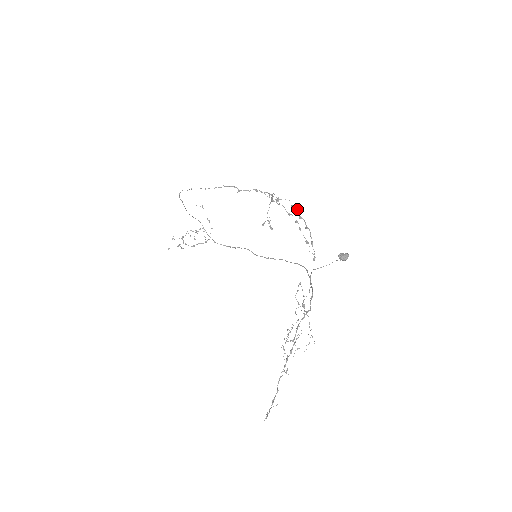
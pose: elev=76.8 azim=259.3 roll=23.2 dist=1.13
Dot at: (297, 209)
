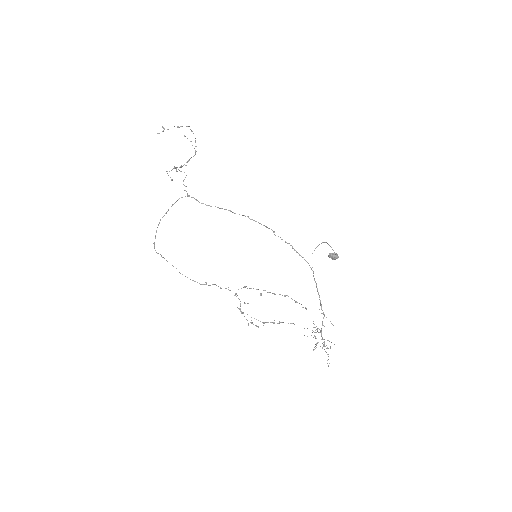
Dot at: occluded
